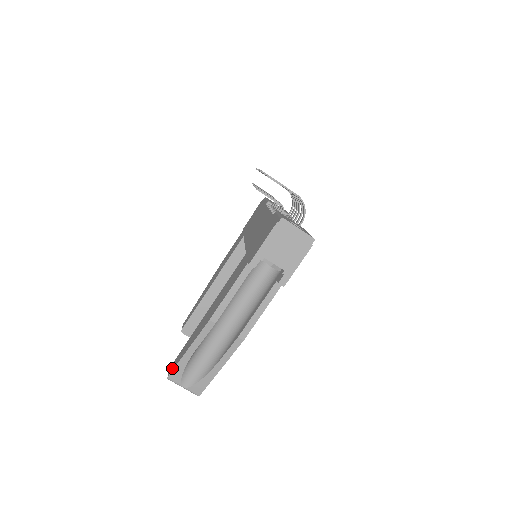
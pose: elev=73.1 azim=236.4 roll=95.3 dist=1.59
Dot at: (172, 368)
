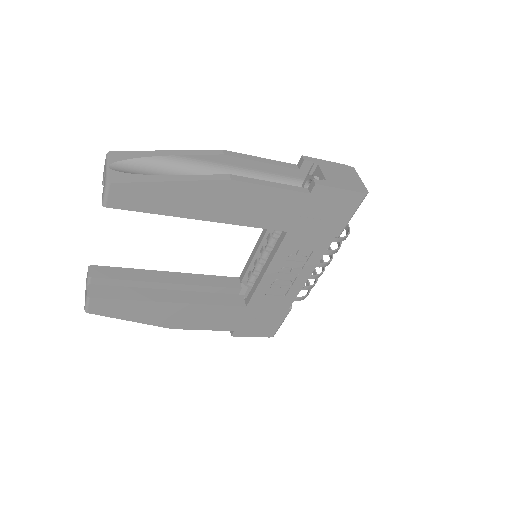
Dot at: occluded
